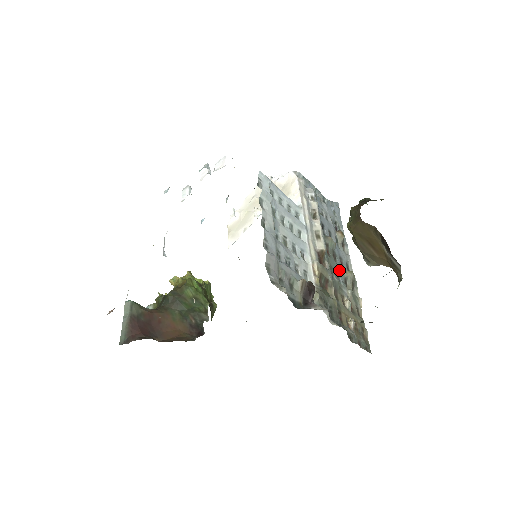
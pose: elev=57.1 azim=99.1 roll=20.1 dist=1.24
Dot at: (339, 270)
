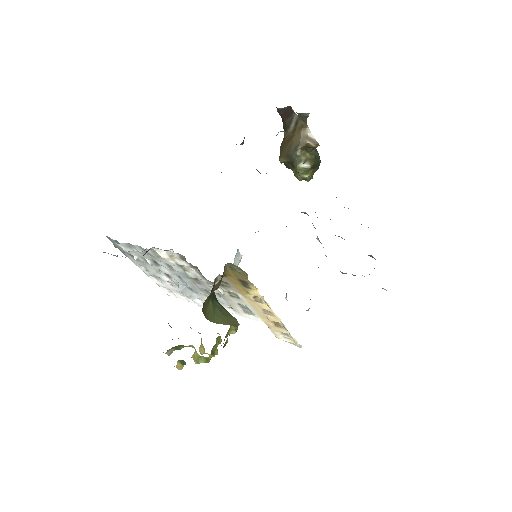
Dot at: occluded
